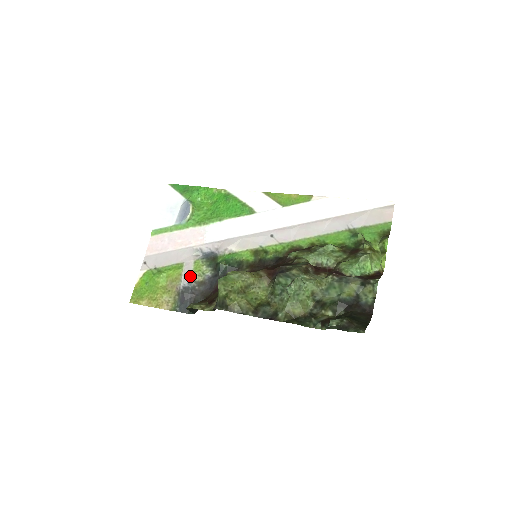
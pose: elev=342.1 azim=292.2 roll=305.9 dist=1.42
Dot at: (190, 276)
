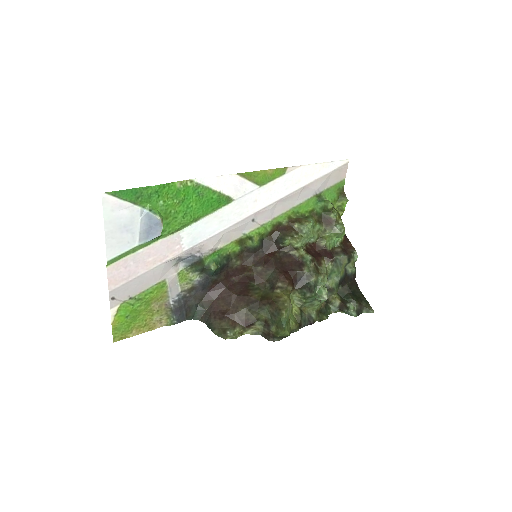
Dot at: (178, 289)
